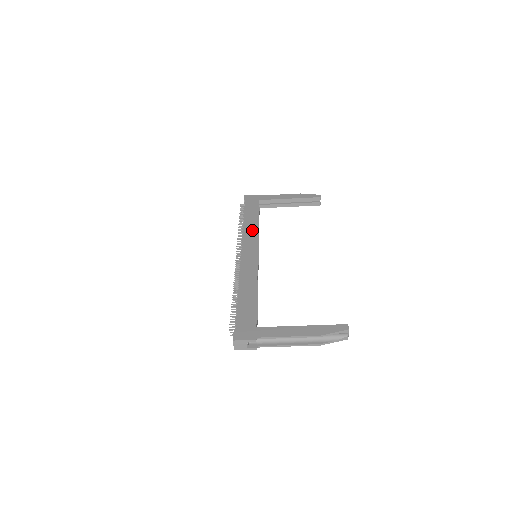
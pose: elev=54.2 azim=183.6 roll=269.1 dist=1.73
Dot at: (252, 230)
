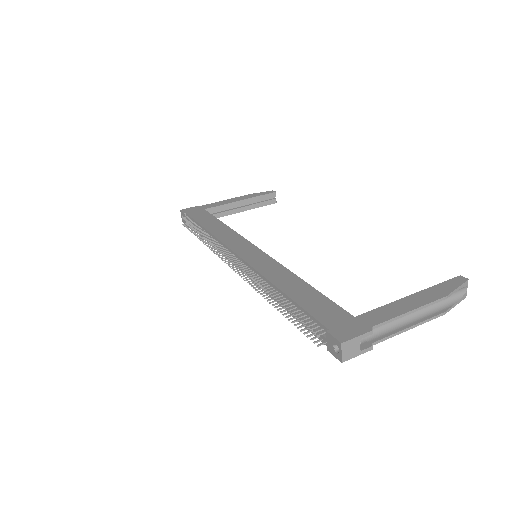
Dot at: (227, 233)
